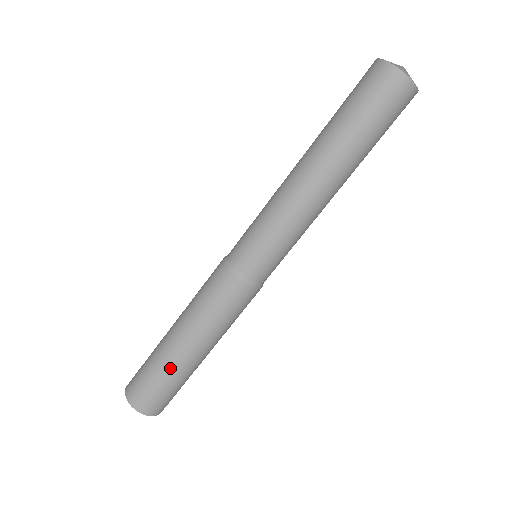
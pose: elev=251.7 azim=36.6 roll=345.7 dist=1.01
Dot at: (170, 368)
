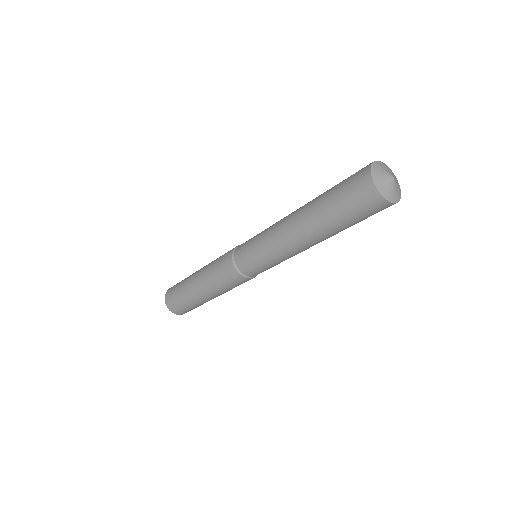
Dot at: occluded
